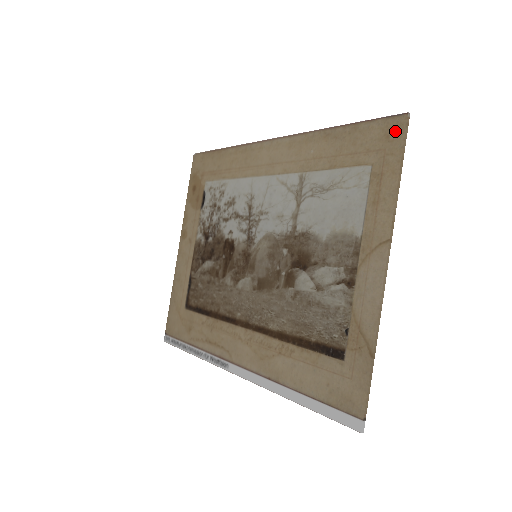
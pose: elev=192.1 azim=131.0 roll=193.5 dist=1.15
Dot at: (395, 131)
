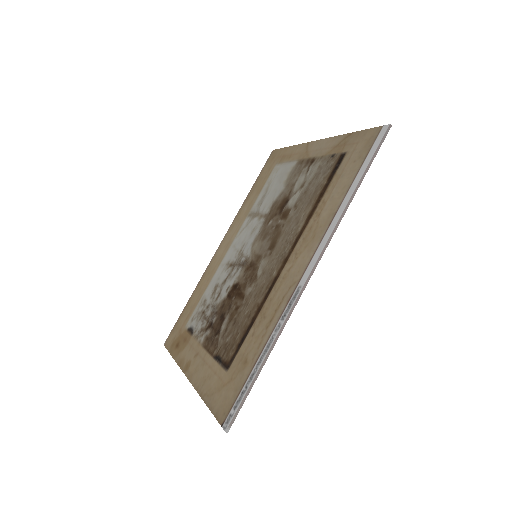
Dot at: (274, 155)
